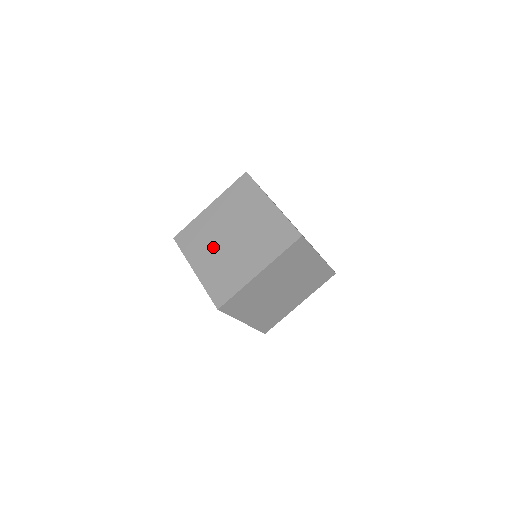
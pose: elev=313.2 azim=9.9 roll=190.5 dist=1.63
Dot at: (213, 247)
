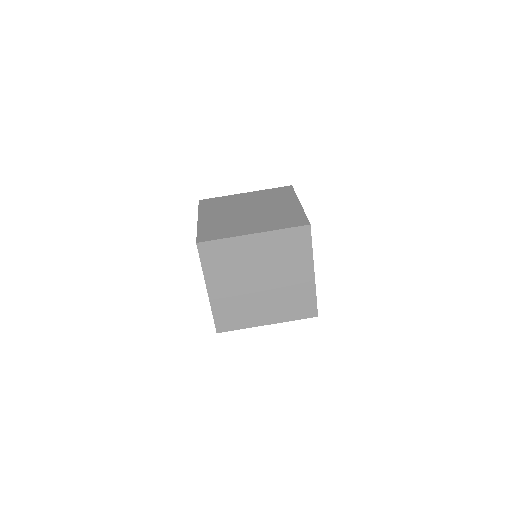
Dot at: (237, 280)
